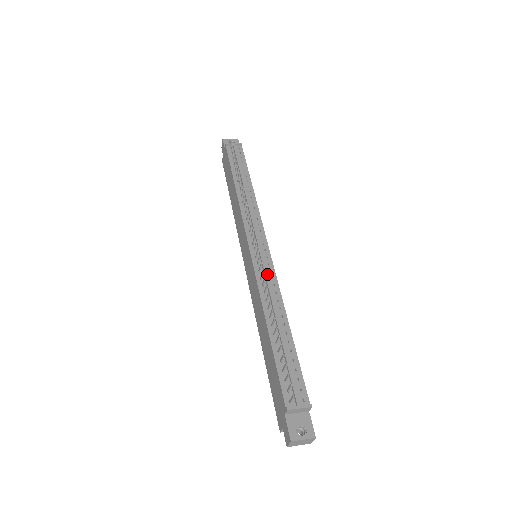
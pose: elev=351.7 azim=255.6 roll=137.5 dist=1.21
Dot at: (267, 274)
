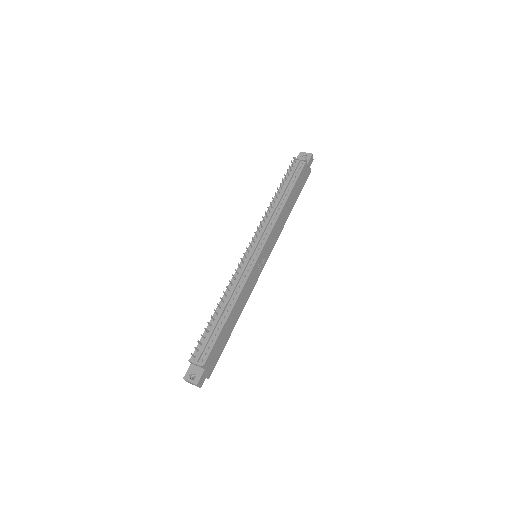
Dot at: (242, 272)
